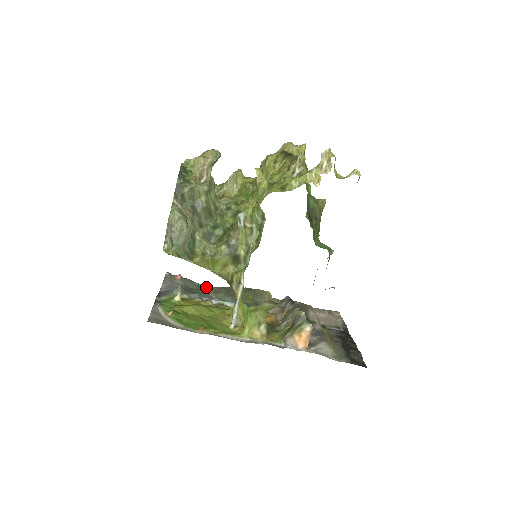
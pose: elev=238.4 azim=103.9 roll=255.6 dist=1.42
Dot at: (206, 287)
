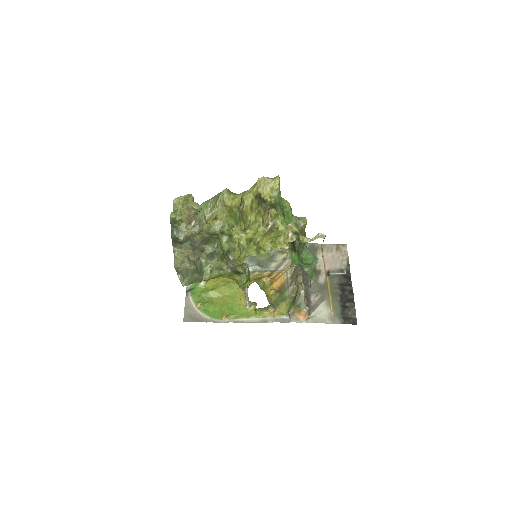
Dot at: occluded
